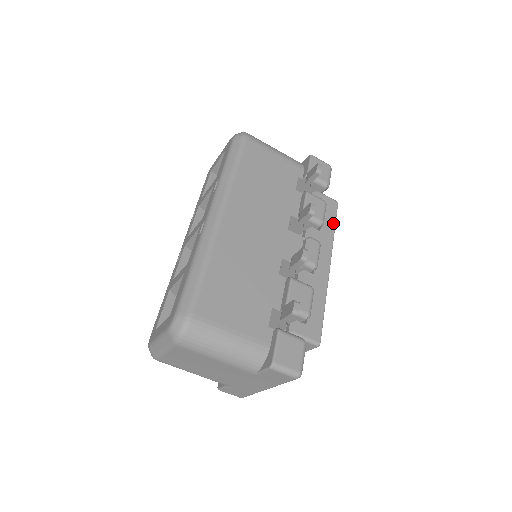
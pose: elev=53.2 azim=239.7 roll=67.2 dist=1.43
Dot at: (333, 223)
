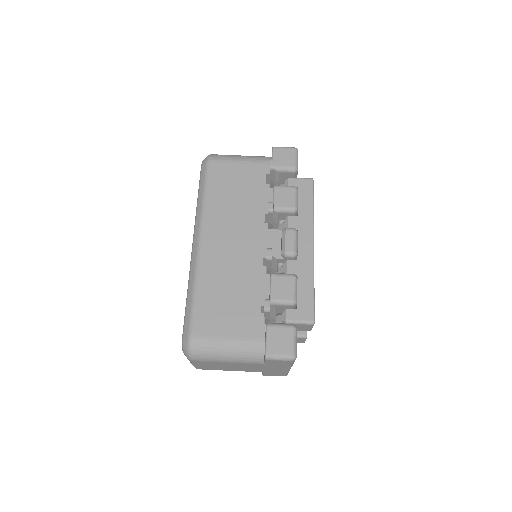
Dot at: (310, 202)
